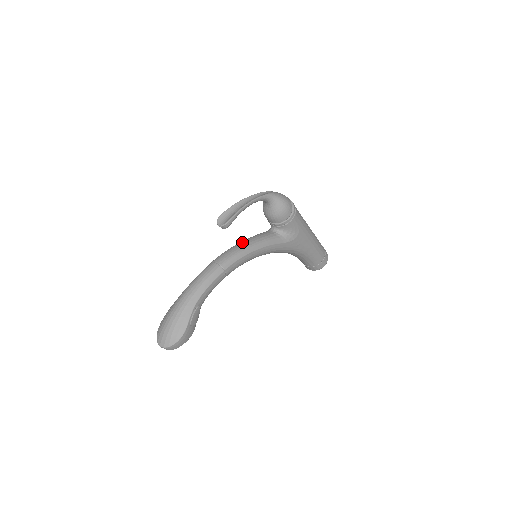
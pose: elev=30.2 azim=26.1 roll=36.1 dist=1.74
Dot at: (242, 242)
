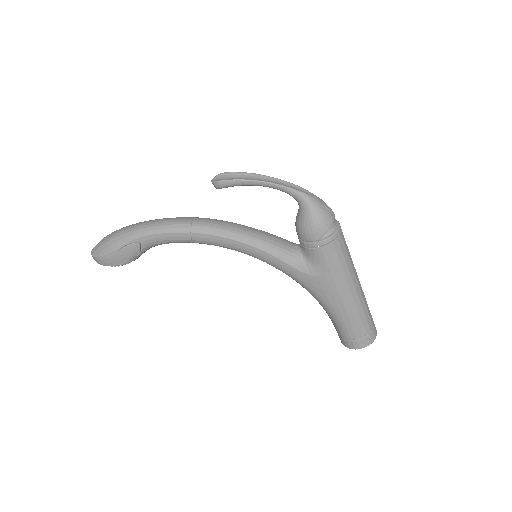
Dot at: (244, 225)
